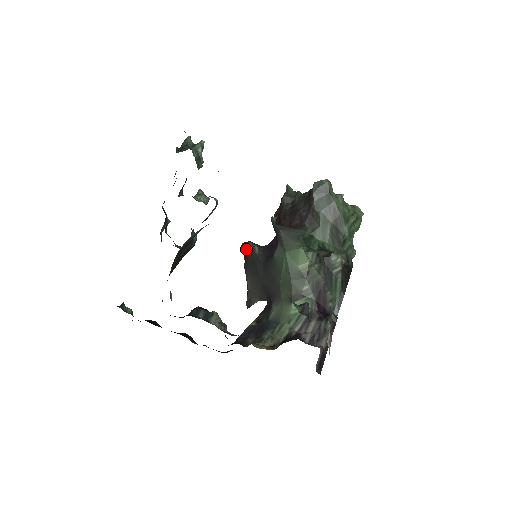
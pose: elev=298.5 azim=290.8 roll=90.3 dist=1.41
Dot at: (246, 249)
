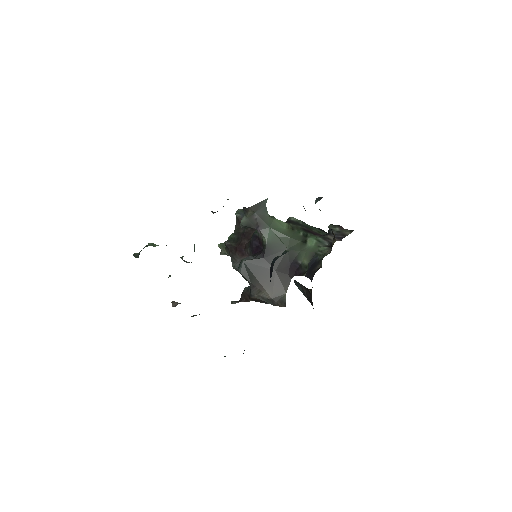
Dot at: (244, 269)
